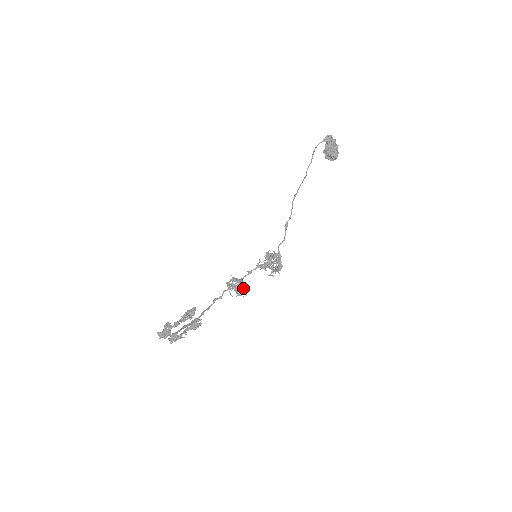
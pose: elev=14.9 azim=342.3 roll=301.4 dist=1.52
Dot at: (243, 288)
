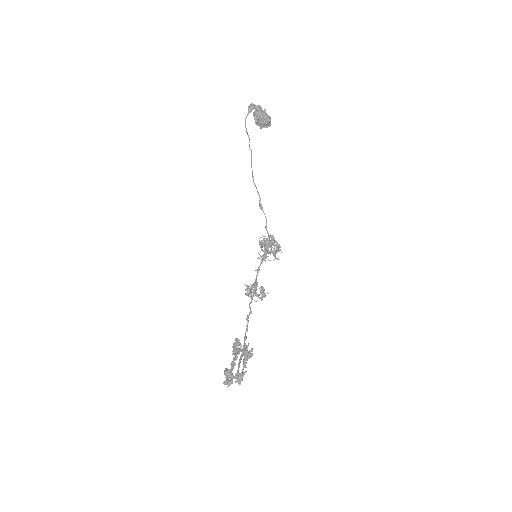
Dot at: (262, 289)
